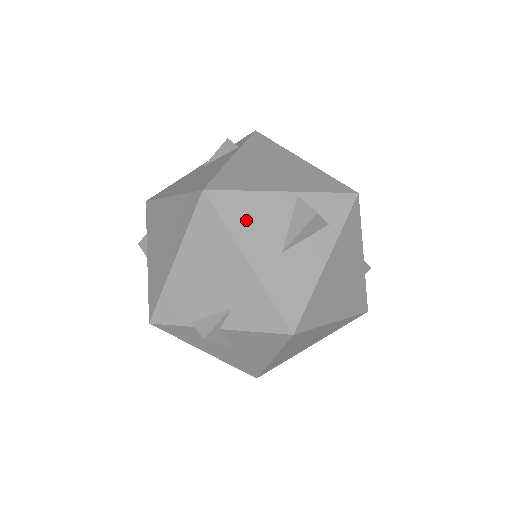
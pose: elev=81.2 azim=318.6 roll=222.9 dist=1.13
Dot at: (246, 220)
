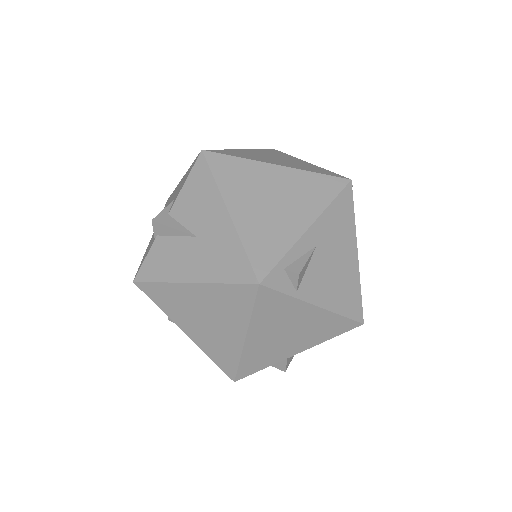
Dot at: occluded
